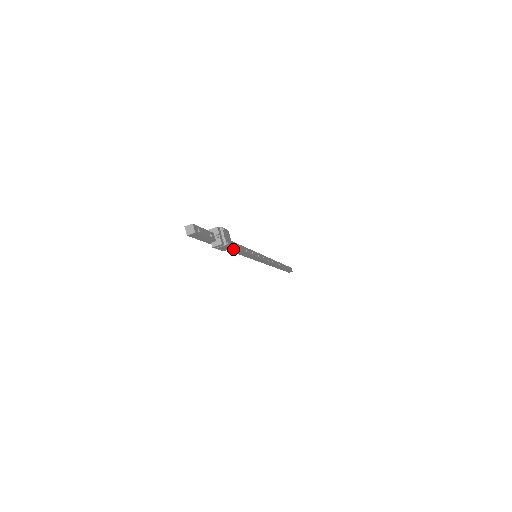
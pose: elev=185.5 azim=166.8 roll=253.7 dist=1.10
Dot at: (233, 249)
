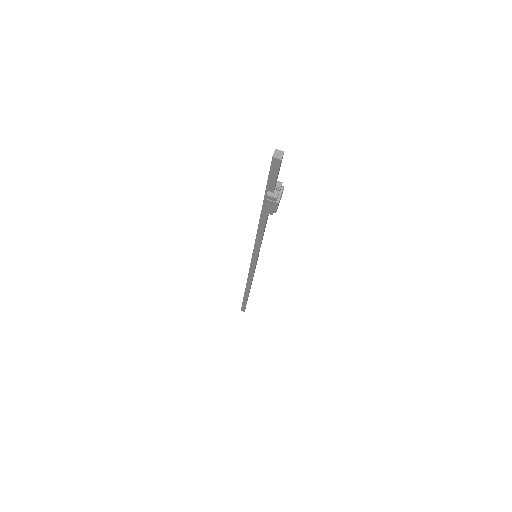
Dot at: (264, 221)
